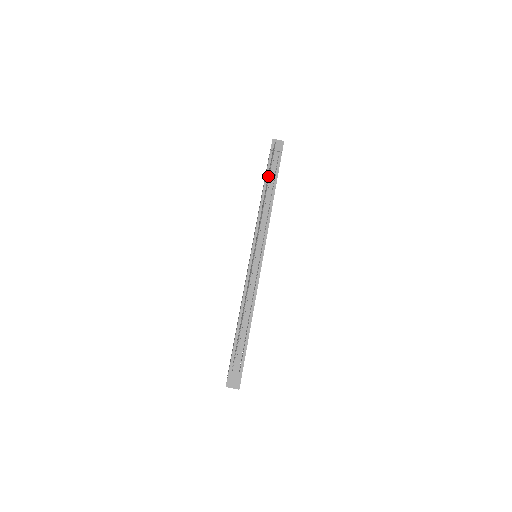
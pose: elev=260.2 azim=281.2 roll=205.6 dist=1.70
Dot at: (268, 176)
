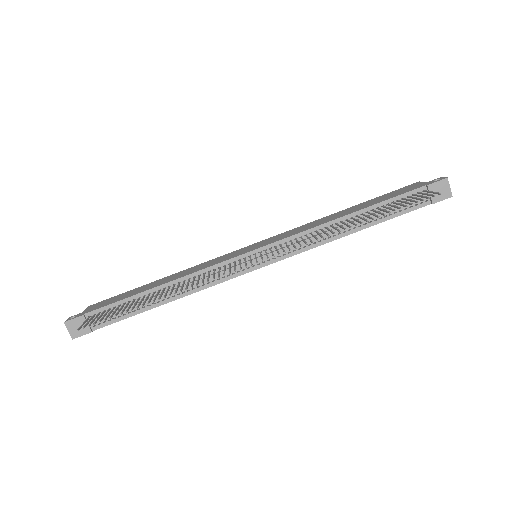
Dot at: (377, 215)
